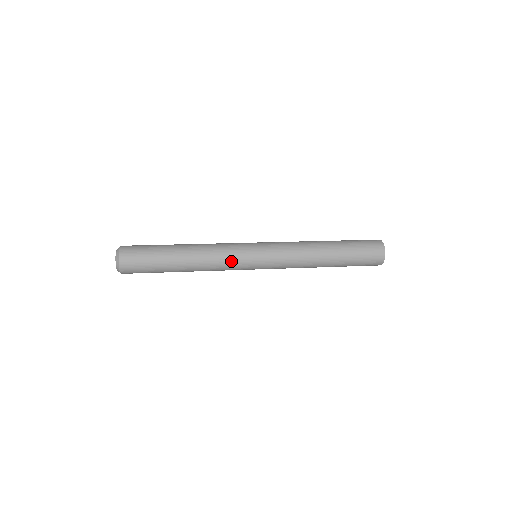
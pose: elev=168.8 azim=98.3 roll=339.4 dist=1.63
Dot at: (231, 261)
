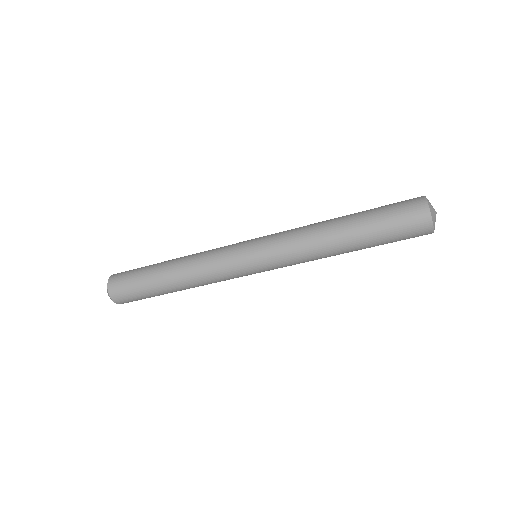
Dot at: (220, 248)
